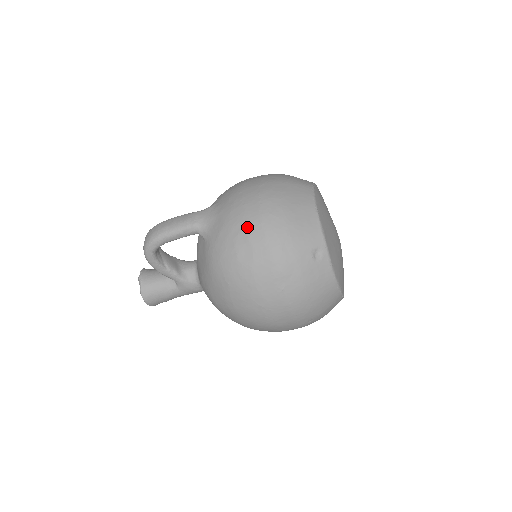
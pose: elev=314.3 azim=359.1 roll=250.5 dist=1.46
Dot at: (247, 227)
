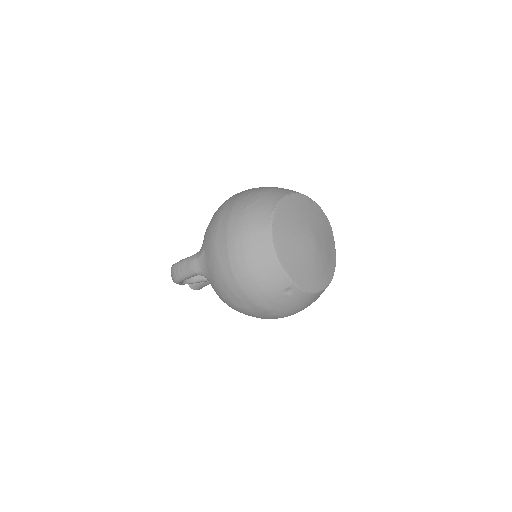
Dot at: (229, 287)
